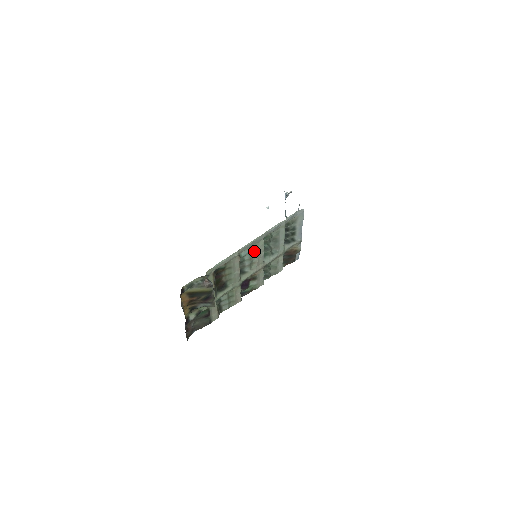
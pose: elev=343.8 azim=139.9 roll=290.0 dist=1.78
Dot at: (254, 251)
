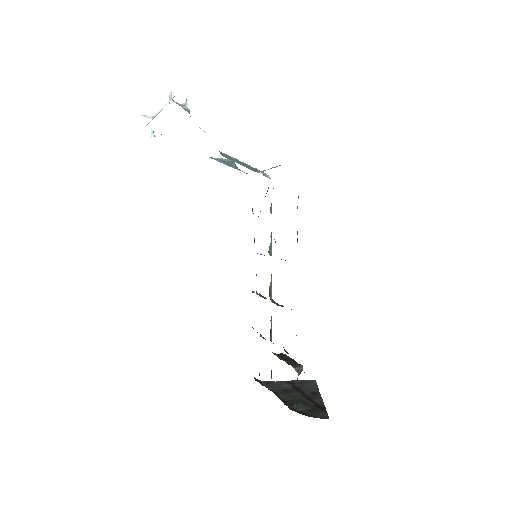
Dot at: occluded
